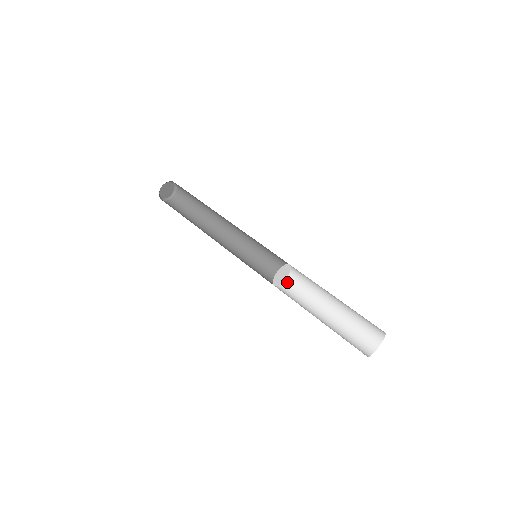
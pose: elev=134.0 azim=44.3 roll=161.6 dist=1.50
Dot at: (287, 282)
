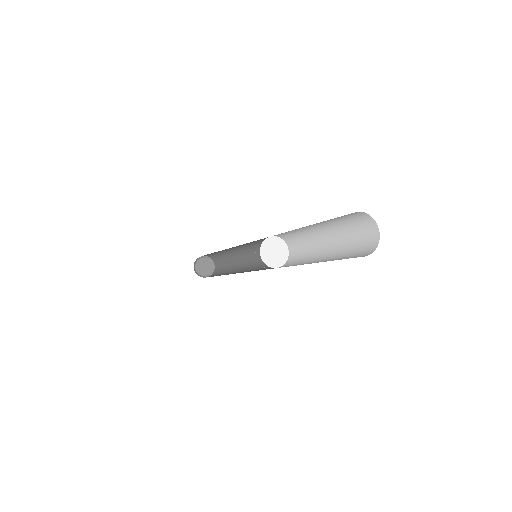
Dot at: occluded
